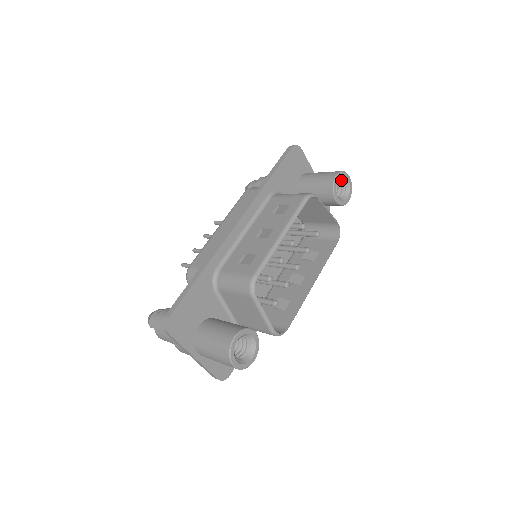
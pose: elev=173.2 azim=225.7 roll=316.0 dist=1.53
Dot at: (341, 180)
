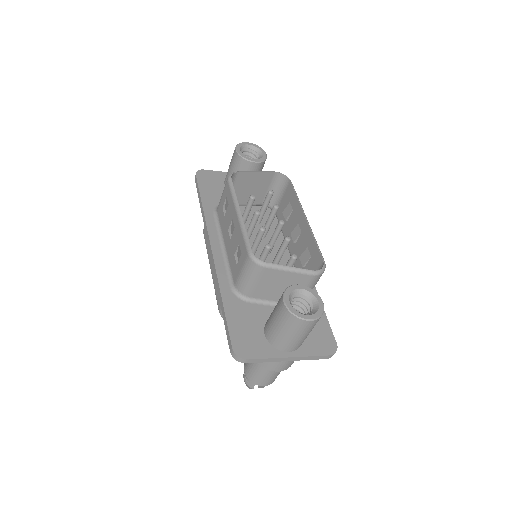
Dot at: (245, 150)
